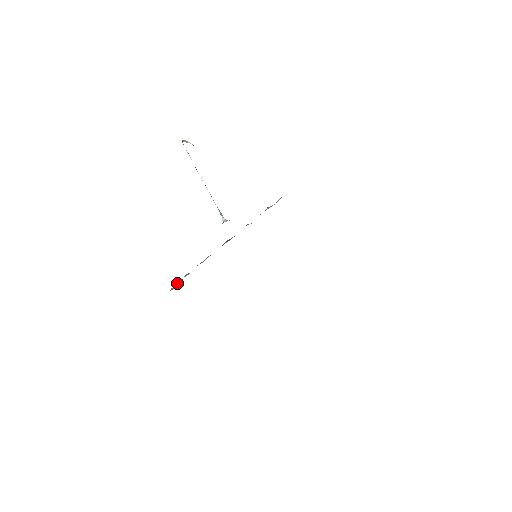
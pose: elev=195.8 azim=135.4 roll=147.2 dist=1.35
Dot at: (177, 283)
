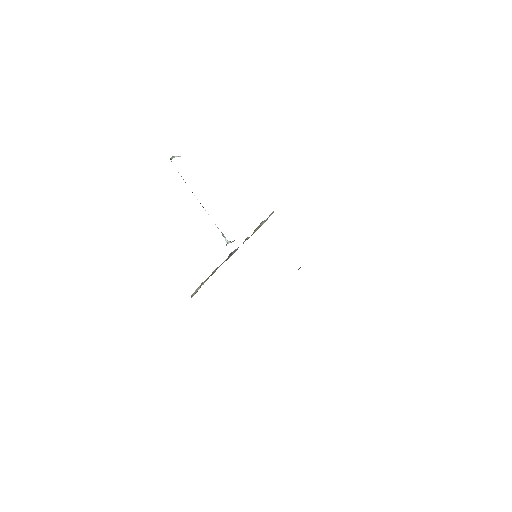
Dot at: (195, 291)
